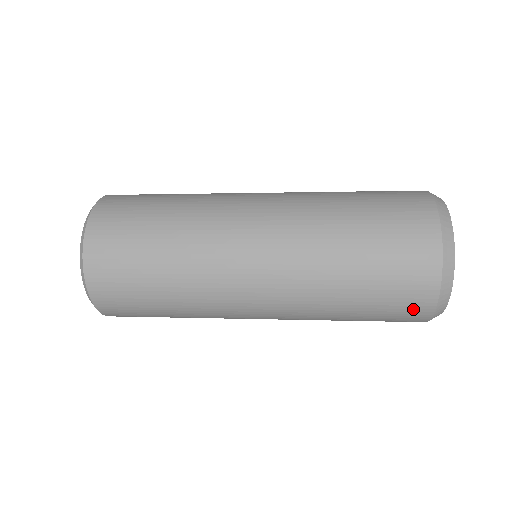
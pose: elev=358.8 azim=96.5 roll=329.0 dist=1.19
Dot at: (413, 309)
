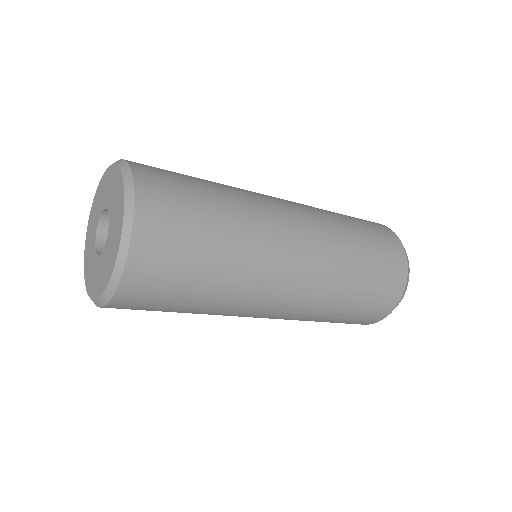
Dot at: (390, 297)
